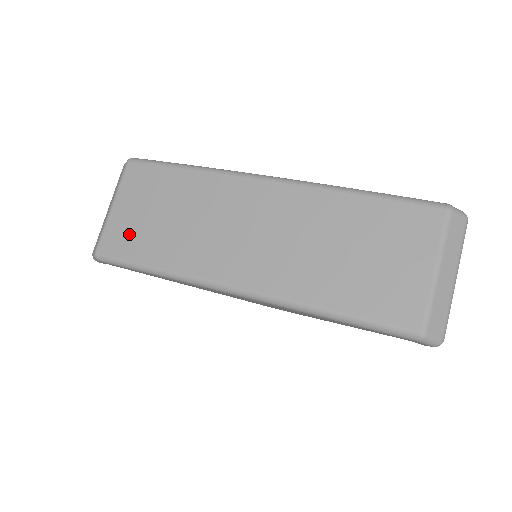
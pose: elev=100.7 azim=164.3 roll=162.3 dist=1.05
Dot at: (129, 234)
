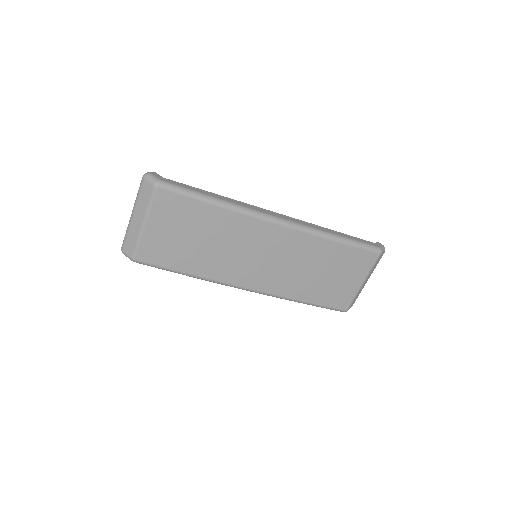
Dot at: (165, 250)
